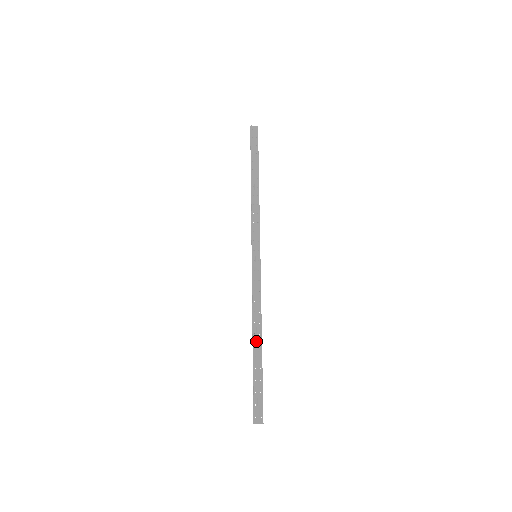
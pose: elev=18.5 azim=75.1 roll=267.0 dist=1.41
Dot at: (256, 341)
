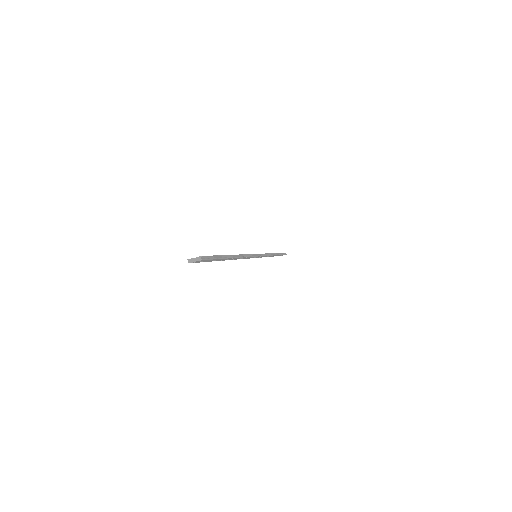
Dot at: occluded
